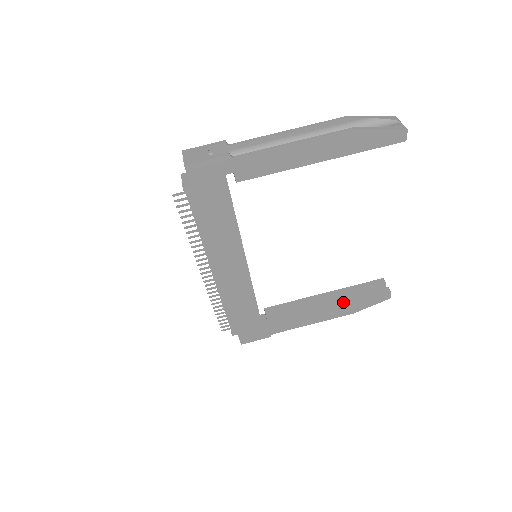
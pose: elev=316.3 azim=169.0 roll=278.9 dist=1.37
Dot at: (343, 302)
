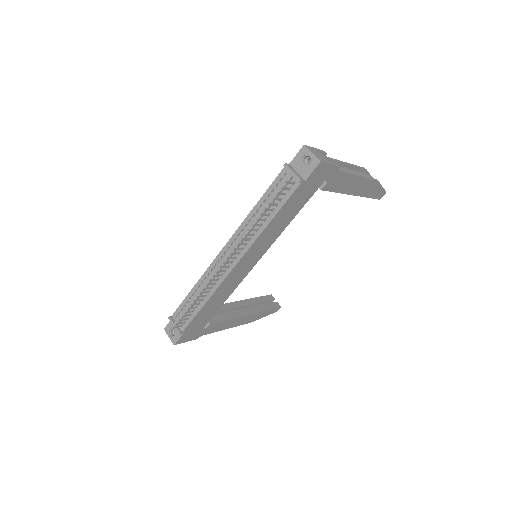
Dot at: (256, 311)
